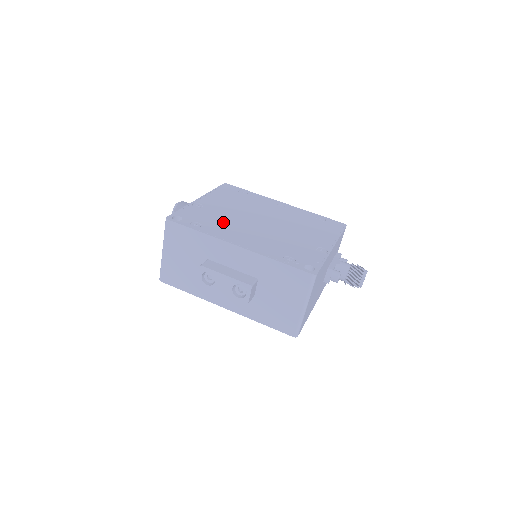
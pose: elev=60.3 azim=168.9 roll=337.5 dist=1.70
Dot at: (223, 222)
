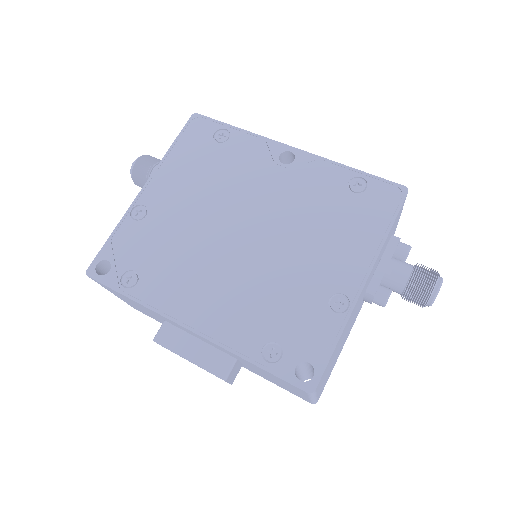
Dot at: (174, 257)
